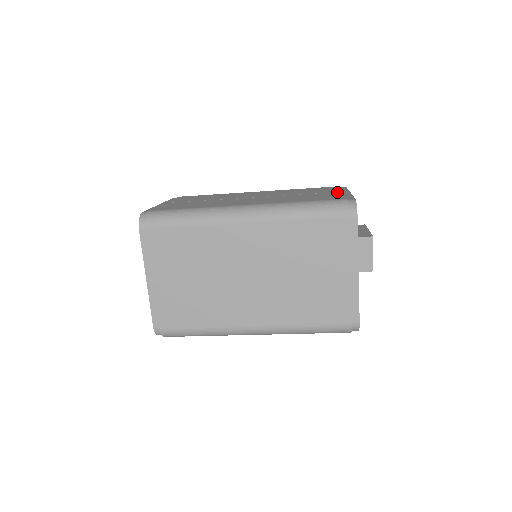
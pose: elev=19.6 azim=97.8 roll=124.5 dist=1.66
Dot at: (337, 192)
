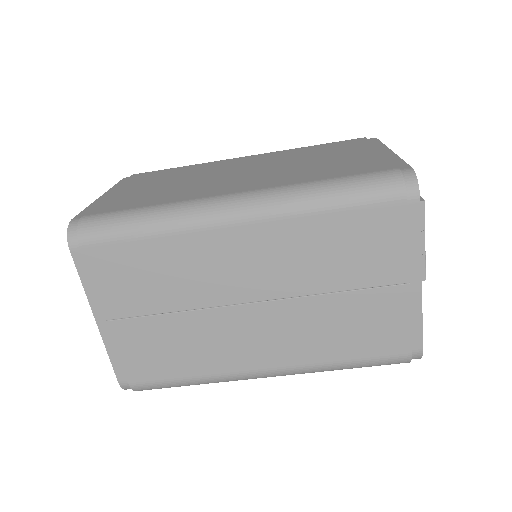
Dot at: occluded
